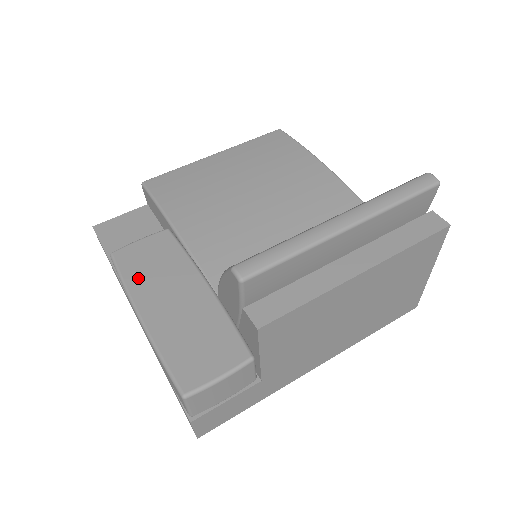
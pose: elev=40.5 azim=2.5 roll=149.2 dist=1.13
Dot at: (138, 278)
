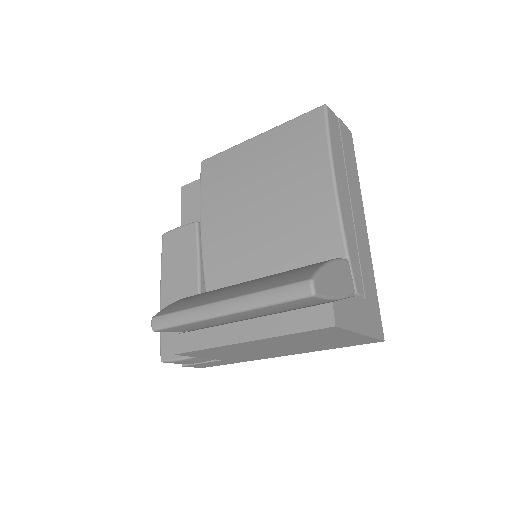
Dot at: (168, 263)
